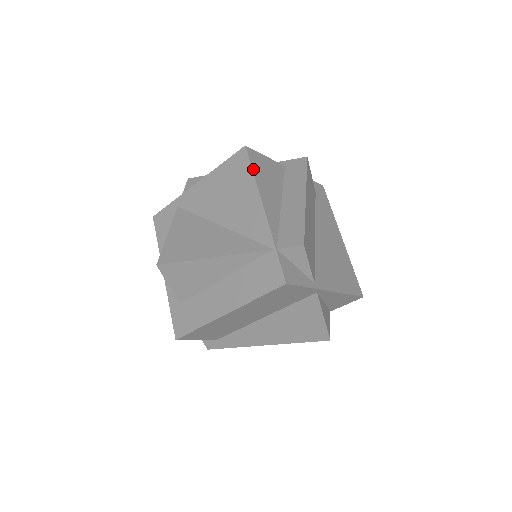
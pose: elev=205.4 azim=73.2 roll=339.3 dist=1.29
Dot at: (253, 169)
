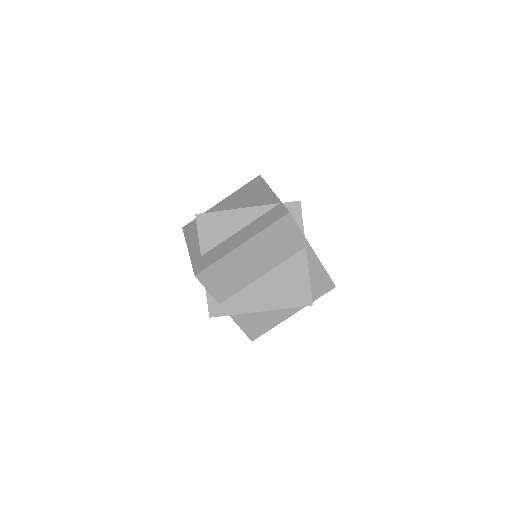
Dot at: occluded
